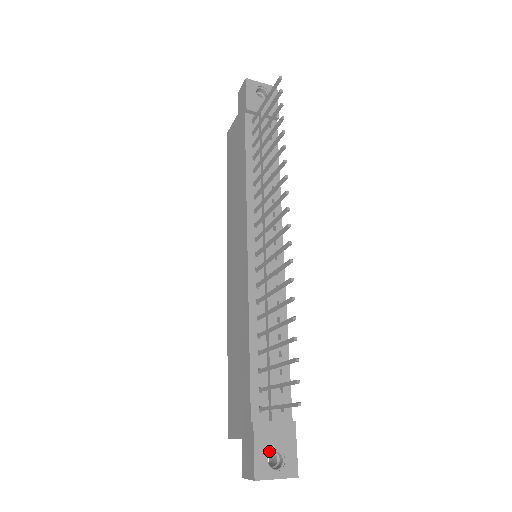
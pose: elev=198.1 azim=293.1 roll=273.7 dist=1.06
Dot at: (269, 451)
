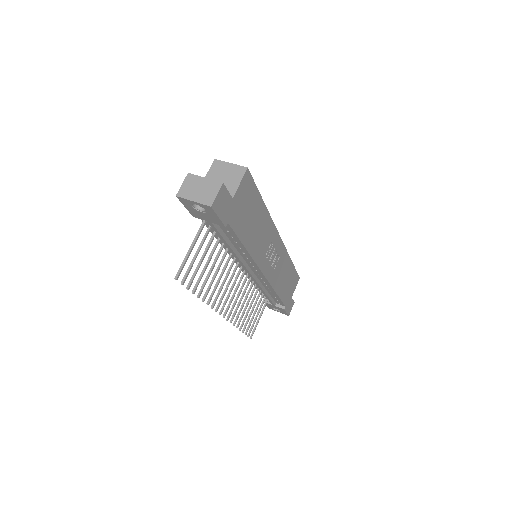
Dot at: occluded
